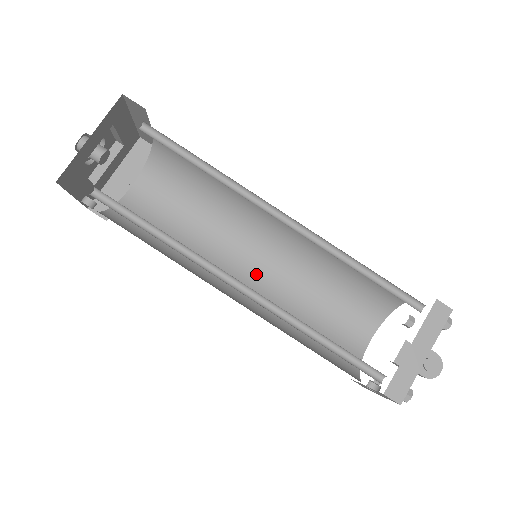
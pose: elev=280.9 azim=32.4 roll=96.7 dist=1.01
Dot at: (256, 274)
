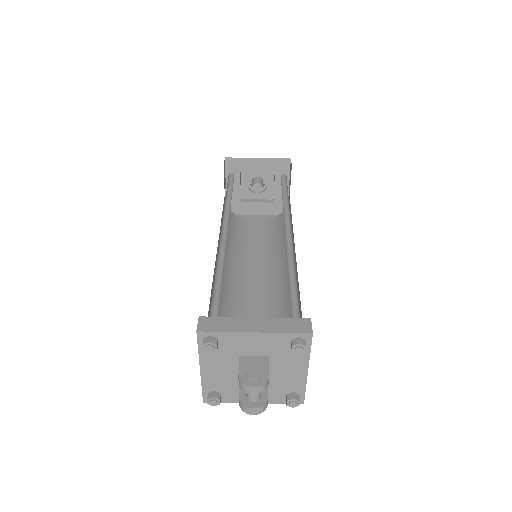
Dot at: (248, 291)
